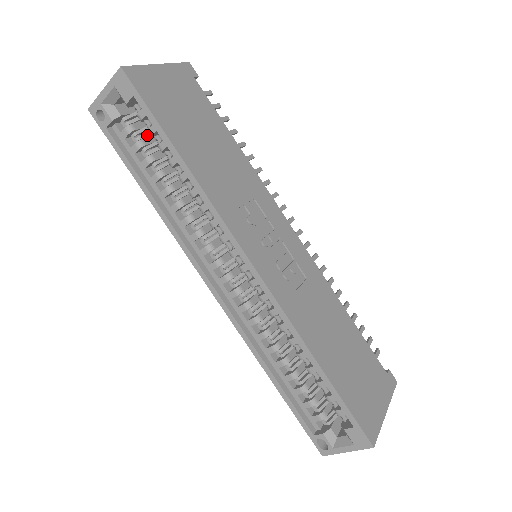
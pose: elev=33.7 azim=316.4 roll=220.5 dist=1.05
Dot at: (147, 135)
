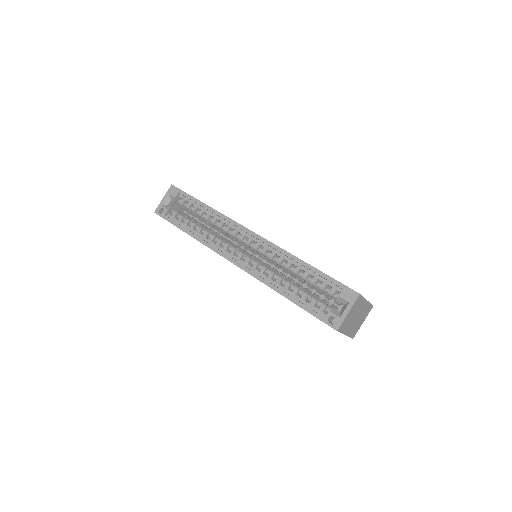
Dot at: (185, 215)
